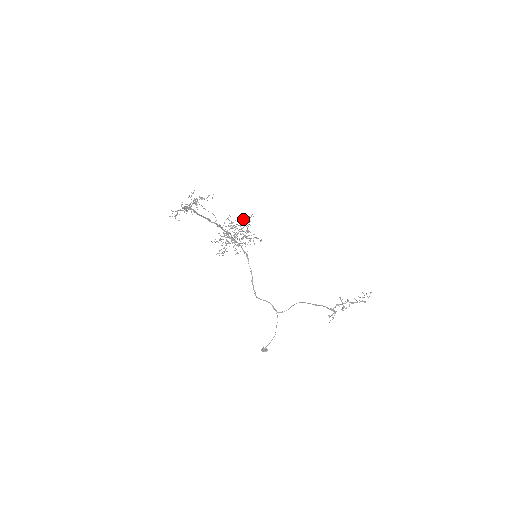
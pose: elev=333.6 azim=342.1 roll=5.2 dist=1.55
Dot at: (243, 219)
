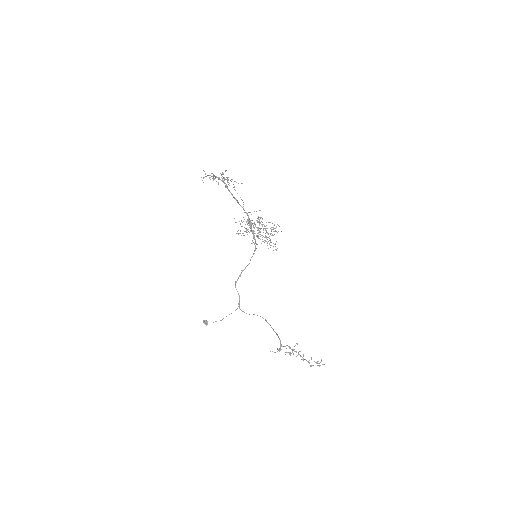
Dot at: (270, 222)
